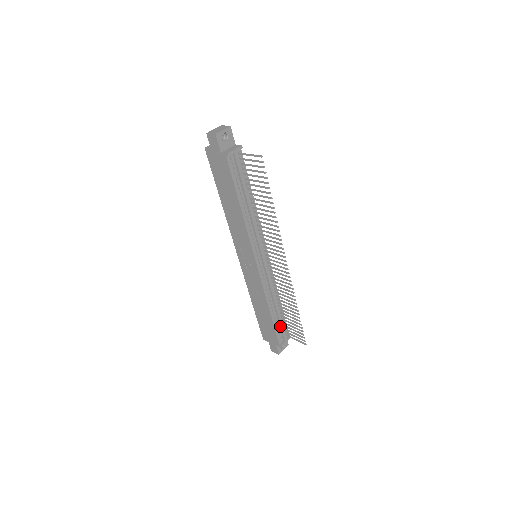
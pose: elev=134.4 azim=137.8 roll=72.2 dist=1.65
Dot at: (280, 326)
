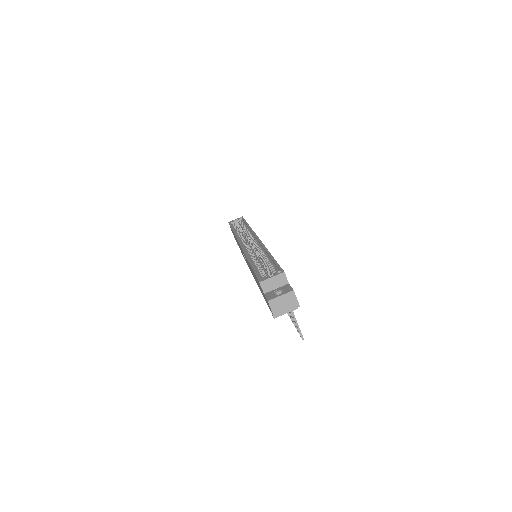
Dot at: occluded
